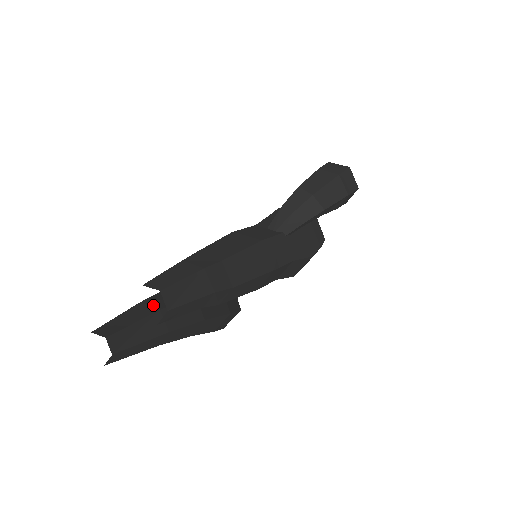
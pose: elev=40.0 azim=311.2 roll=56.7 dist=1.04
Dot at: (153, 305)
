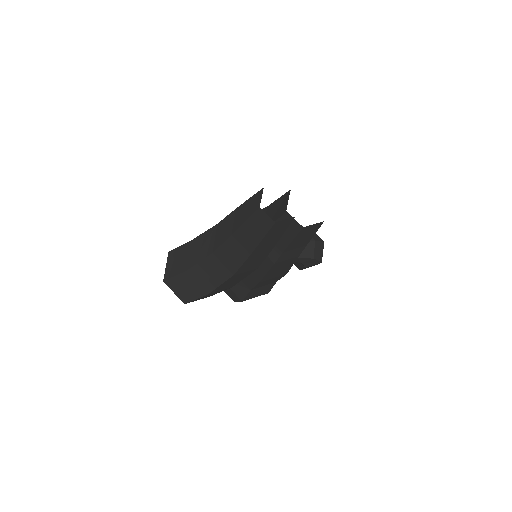
Dot at: occluded
